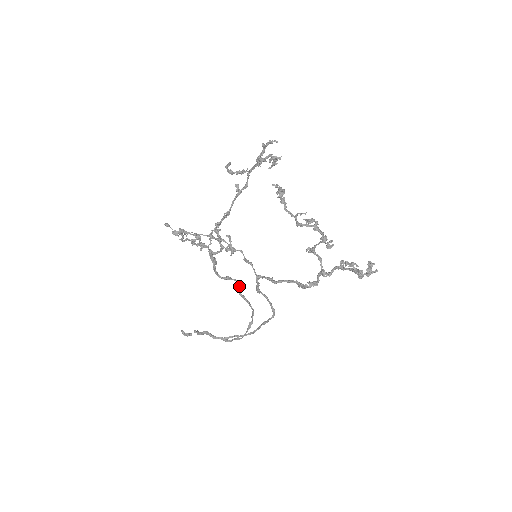
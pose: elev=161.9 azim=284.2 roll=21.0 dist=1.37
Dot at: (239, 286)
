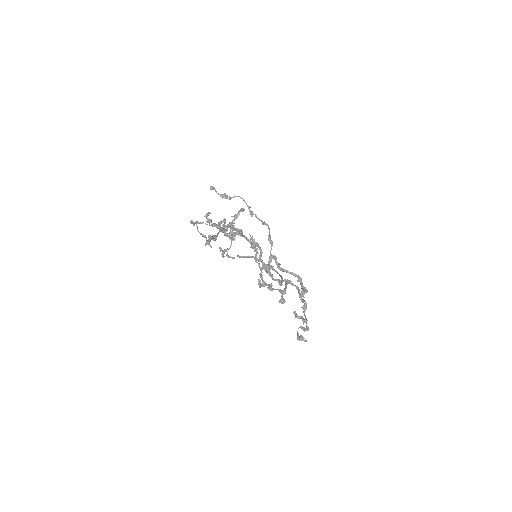
Dot at: (260, 253)
